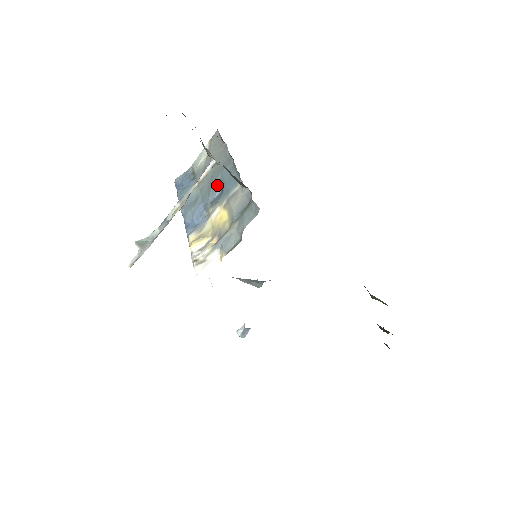
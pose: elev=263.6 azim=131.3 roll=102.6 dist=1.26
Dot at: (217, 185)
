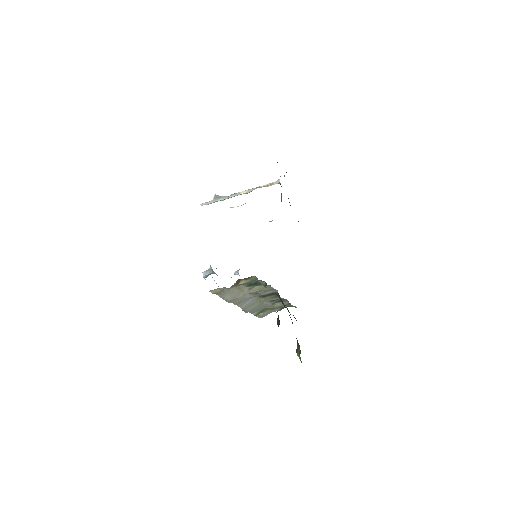
Dot at: occluded
